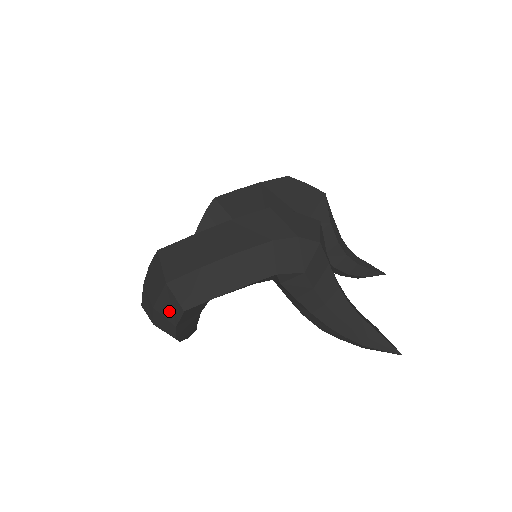
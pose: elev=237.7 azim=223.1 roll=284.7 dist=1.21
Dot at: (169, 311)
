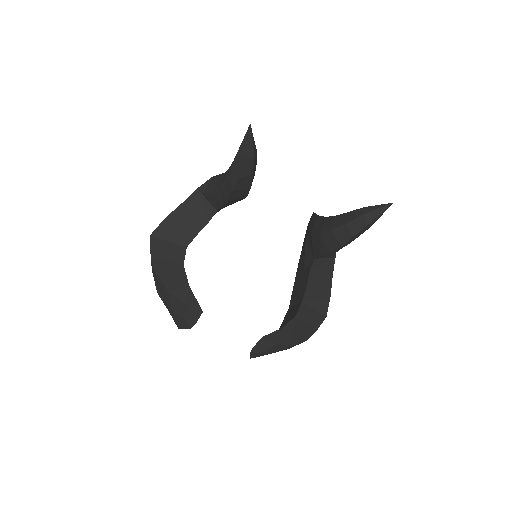
Dot at: occluded
